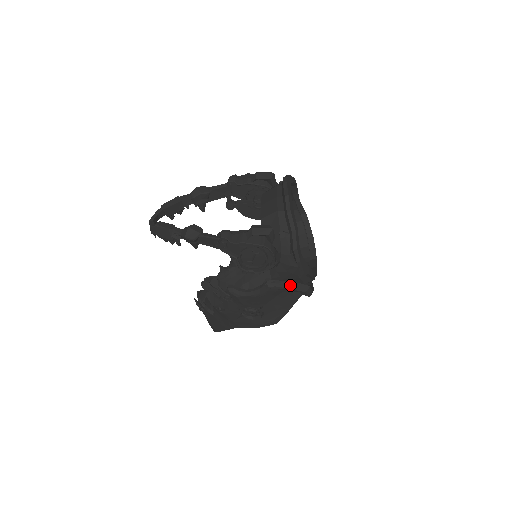
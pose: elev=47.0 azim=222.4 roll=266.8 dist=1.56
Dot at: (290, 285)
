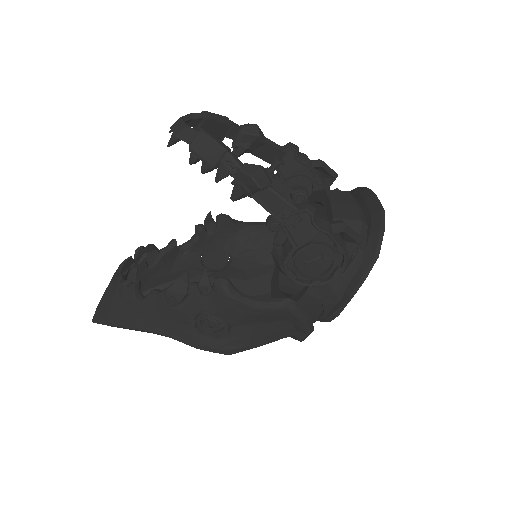
Dot at: (305, 317)
